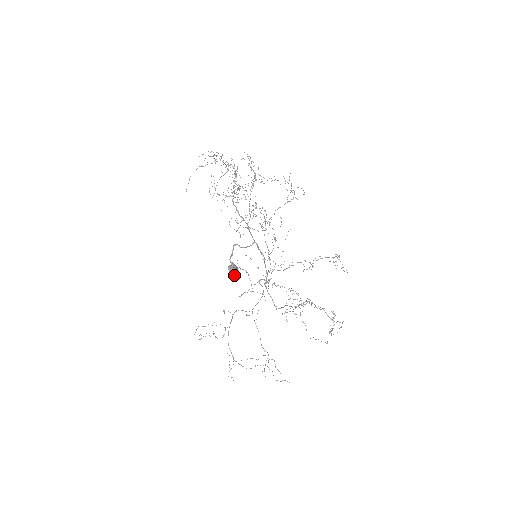
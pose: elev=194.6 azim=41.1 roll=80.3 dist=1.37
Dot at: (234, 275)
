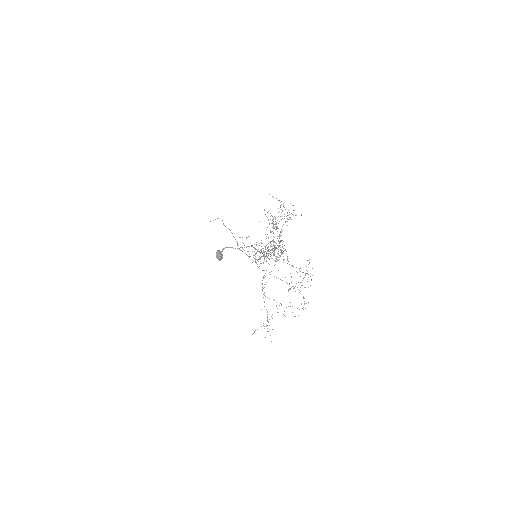
Dot at: occluded
